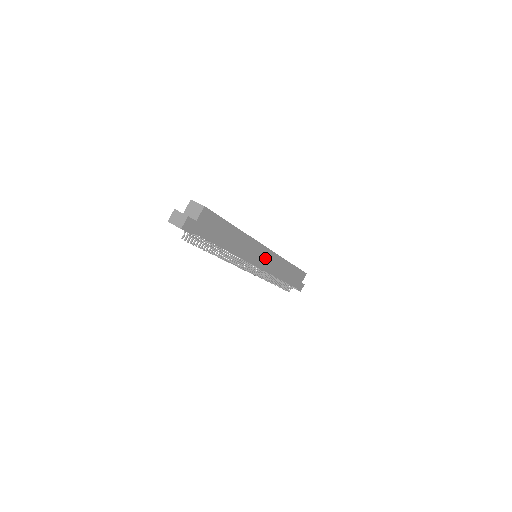
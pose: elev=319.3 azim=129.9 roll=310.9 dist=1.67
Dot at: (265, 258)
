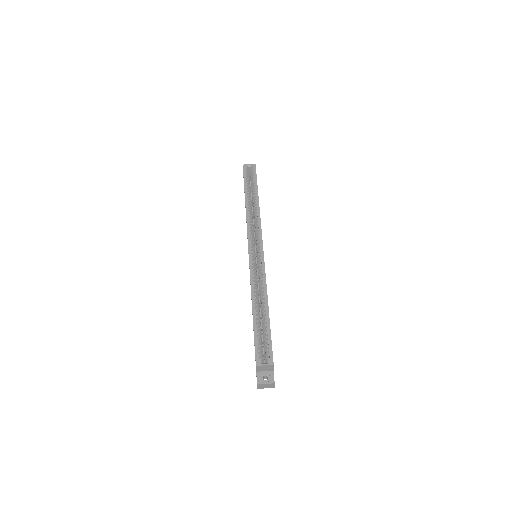
Dot at: occluded
